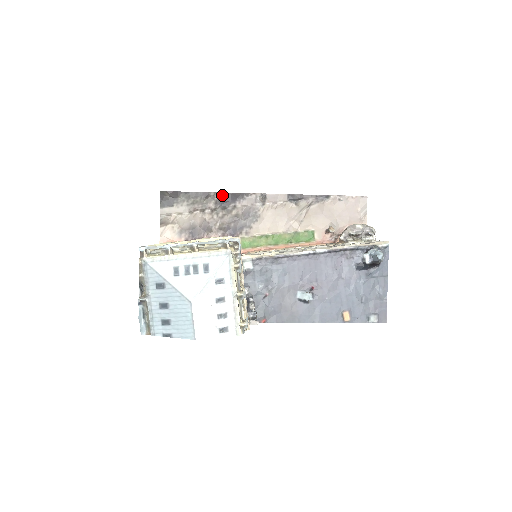
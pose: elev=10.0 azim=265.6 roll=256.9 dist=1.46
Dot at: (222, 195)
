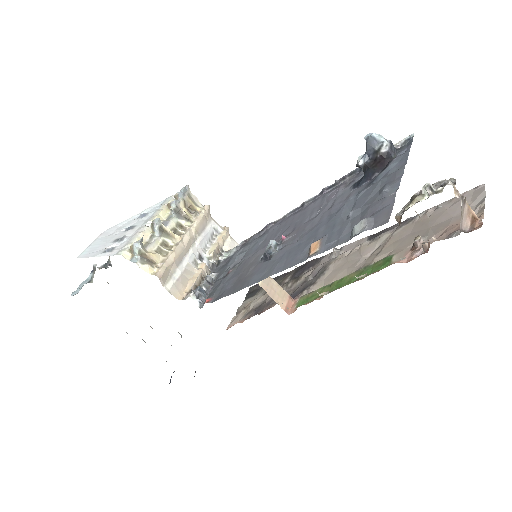
Dot at: (299, 268)
